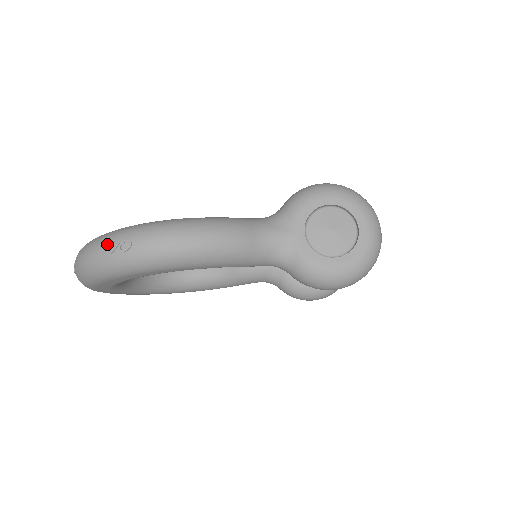
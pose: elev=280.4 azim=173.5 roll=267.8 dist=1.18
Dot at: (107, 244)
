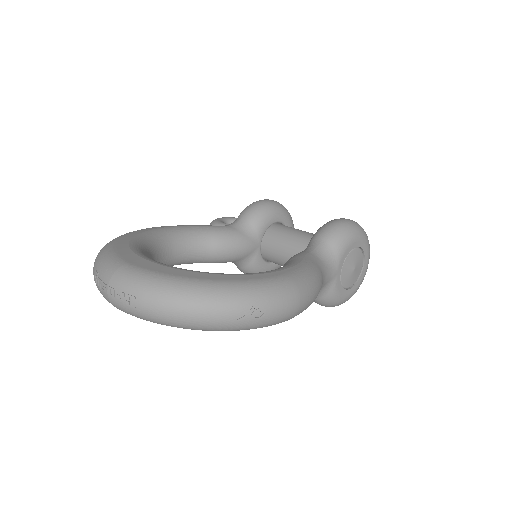
Dot at: (236, 308)
